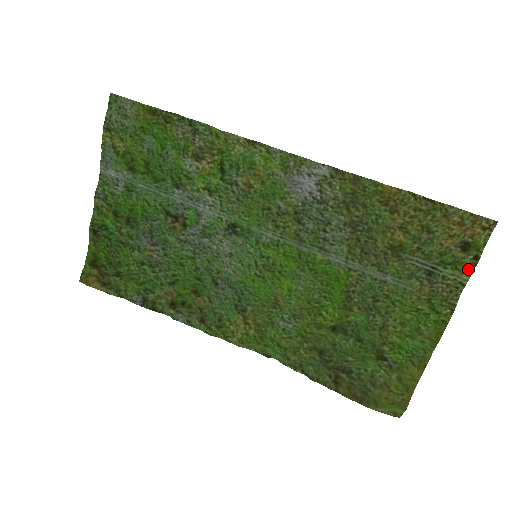
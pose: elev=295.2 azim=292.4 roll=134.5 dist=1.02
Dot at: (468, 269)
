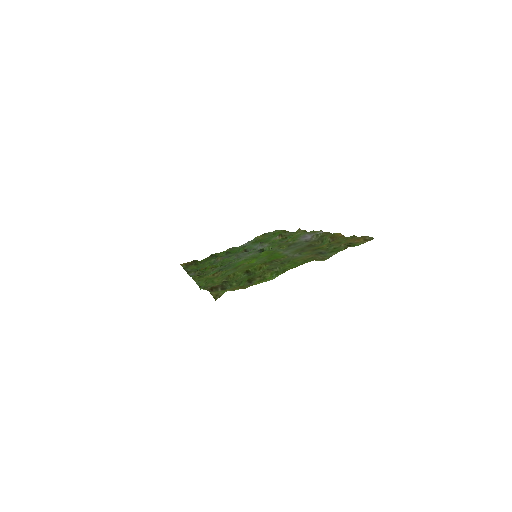
Dot at: (340, 250)
